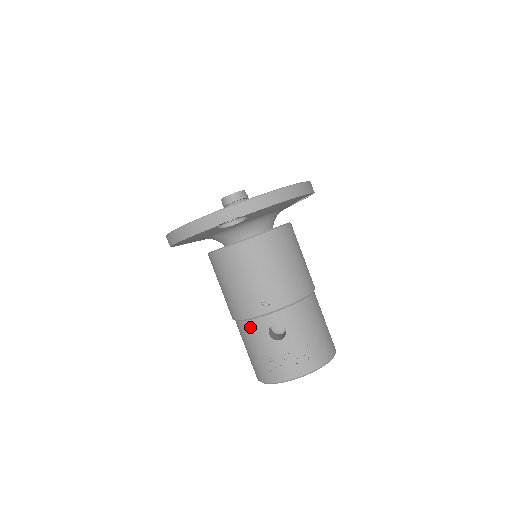
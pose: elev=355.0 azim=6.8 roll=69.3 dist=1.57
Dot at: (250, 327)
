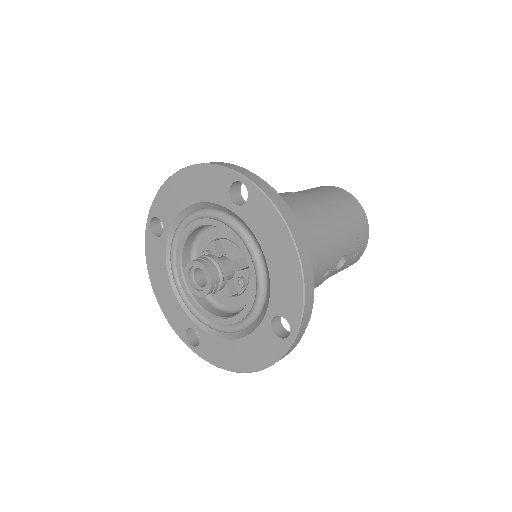
Dot at: occluded
